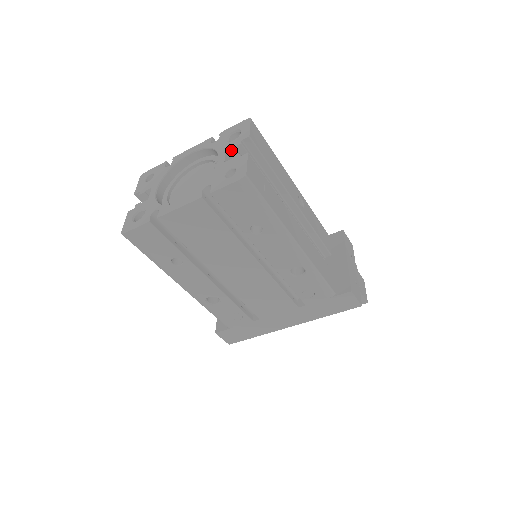
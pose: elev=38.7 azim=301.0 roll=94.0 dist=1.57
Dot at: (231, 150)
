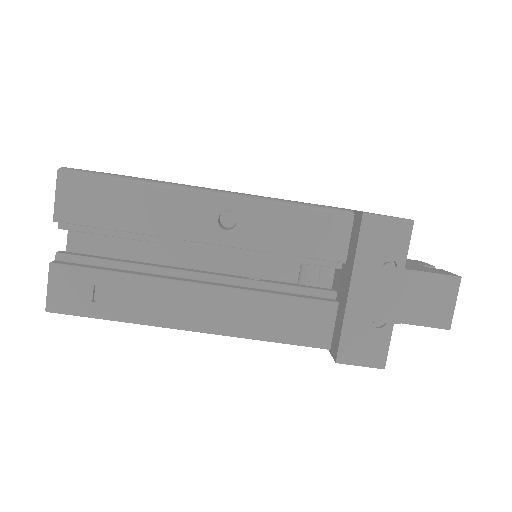
Dot at: occluded
